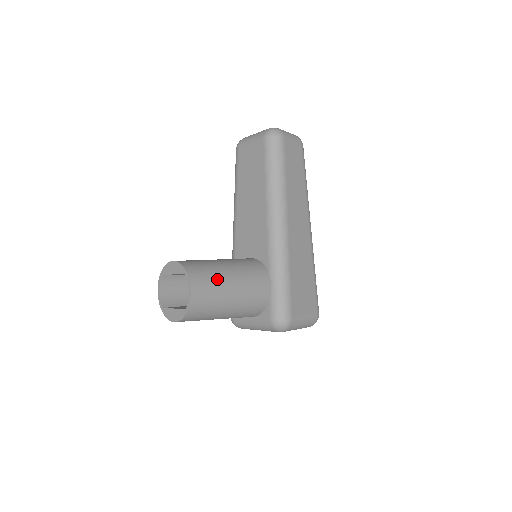
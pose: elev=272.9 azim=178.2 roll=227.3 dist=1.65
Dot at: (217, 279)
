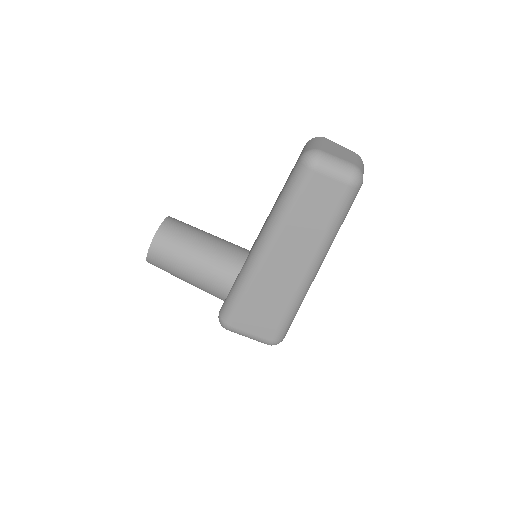
Dot at: (177, 256)
